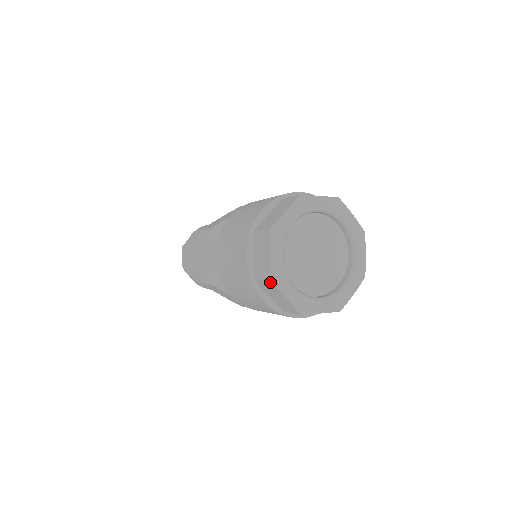
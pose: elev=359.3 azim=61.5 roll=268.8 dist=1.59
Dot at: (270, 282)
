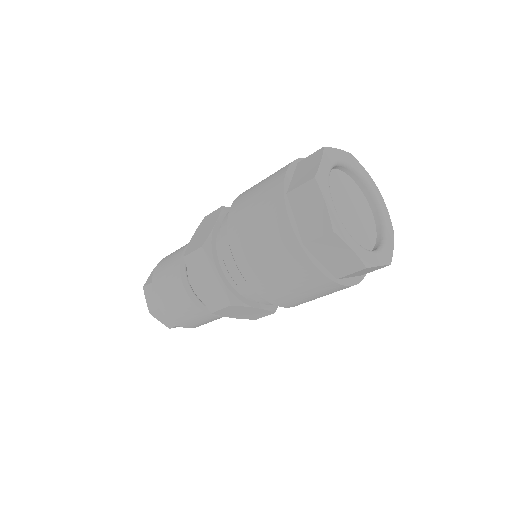
Dot at: (313, 180)
